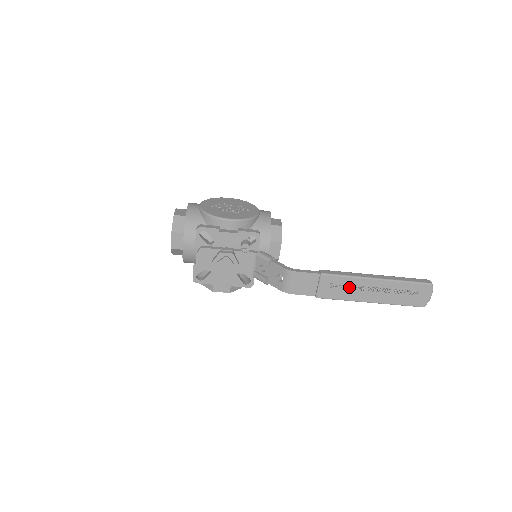
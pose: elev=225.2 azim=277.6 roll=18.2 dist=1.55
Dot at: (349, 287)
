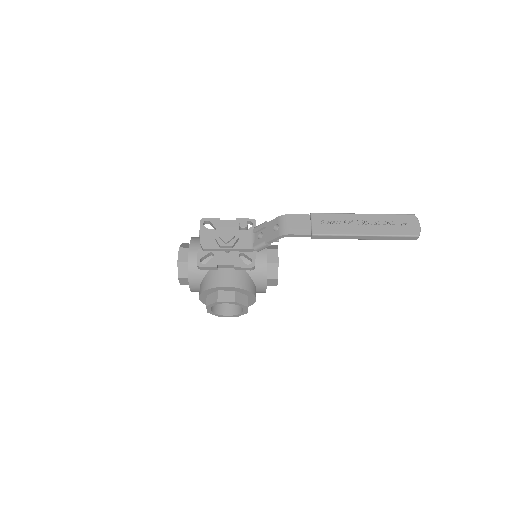
Dot at: (340, 222)
